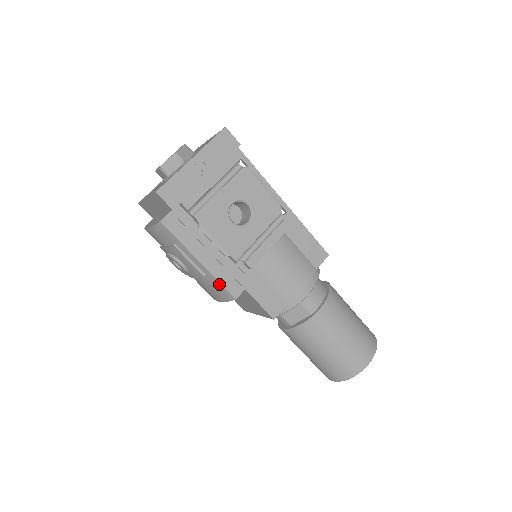
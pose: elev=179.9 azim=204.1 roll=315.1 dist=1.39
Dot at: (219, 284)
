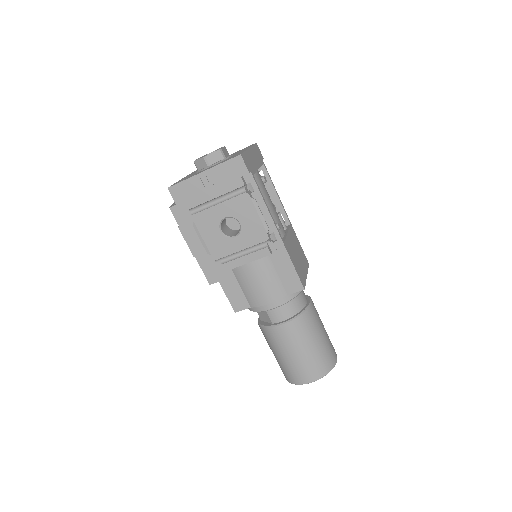
Dot at: (201, 268)
